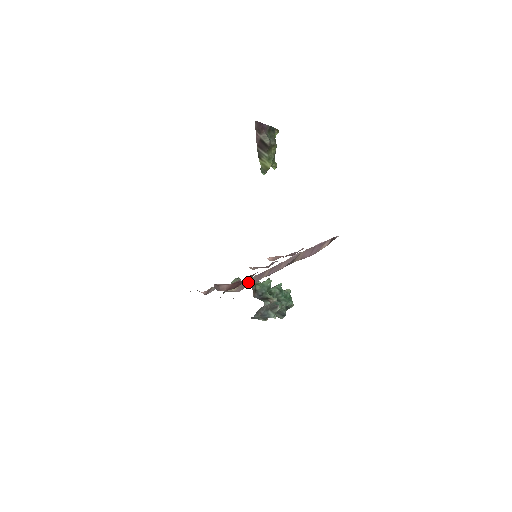
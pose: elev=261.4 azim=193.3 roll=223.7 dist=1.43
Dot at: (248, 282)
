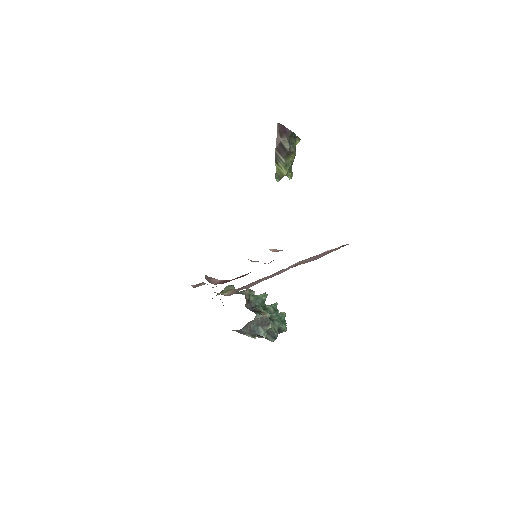
Dot at: (242, 288)
